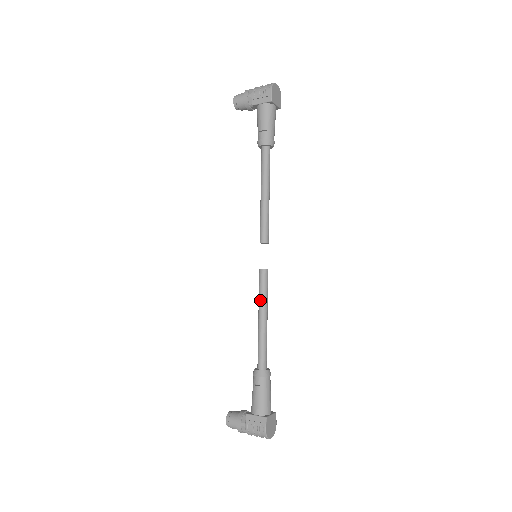
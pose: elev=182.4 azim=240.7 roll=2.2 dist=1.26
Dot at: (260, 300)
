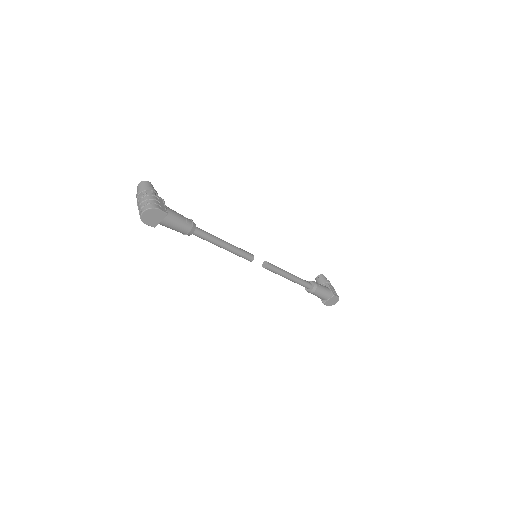
Dot at: occluded
